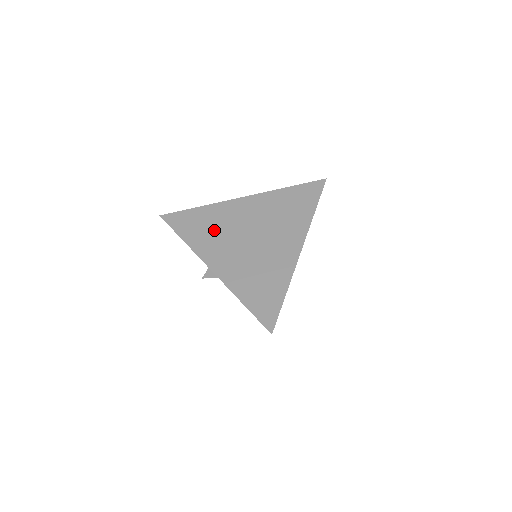
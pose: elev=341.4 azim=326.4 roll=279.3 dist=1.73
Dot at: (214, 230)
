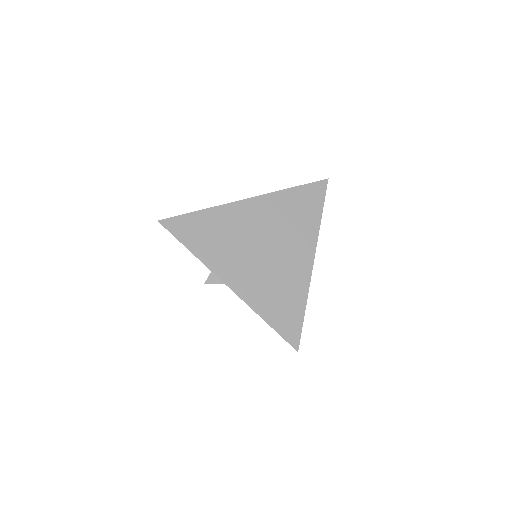
Dot at: (223, 240)
